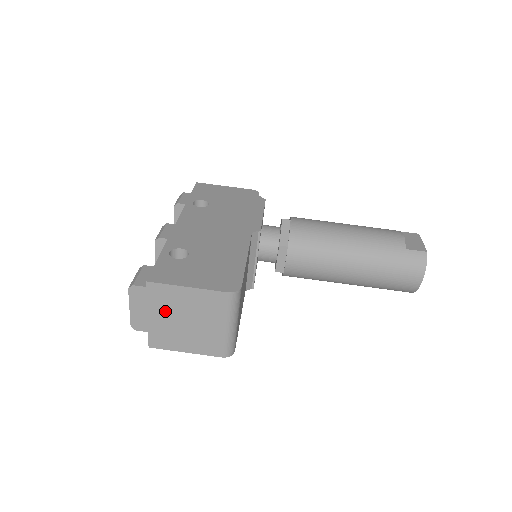
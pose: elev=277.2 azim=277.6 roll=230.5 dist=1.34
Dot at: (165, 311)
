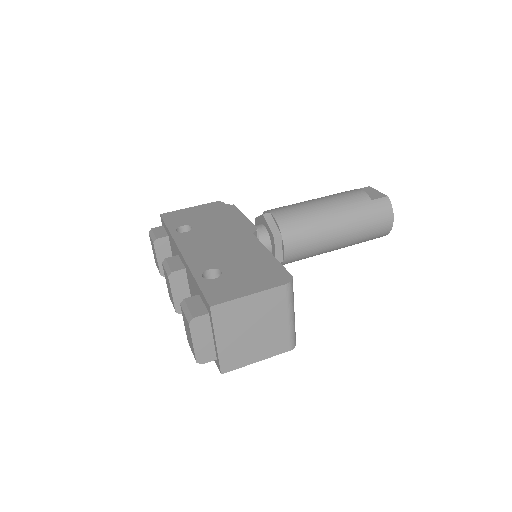
Dot at: (232, 329)
